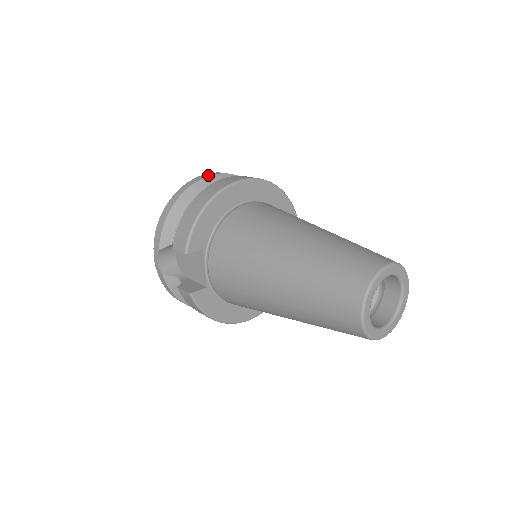
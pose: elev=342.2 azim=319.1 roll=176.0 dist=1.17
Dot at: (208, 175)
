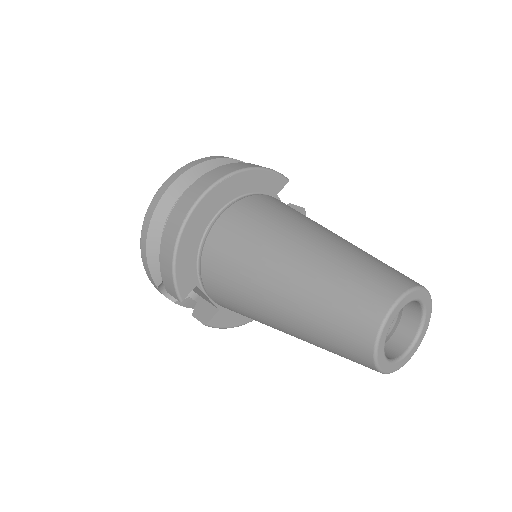
Dot at: (166, 187)
